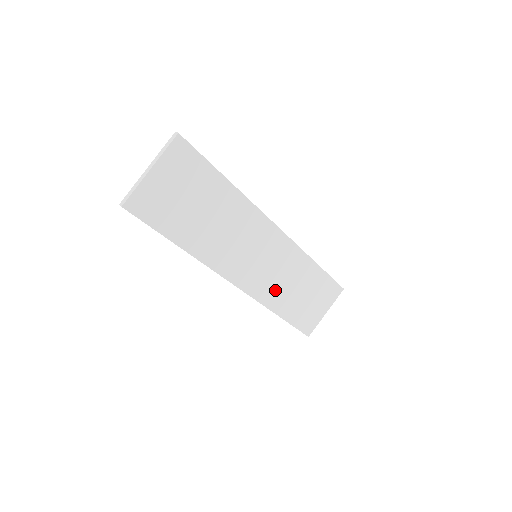
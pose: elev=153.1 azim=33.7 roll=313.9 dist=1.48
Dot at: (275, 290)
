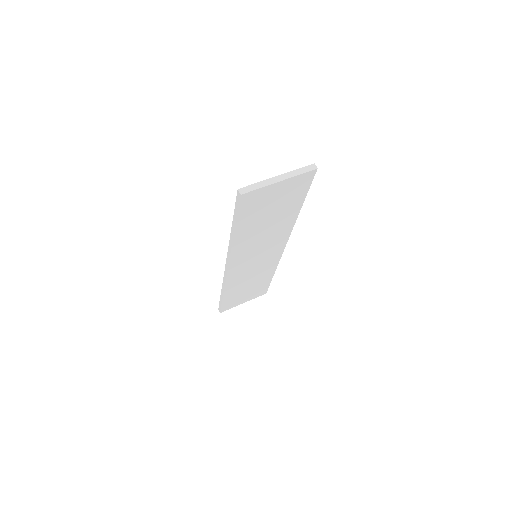
Dot at: (240, 280)
